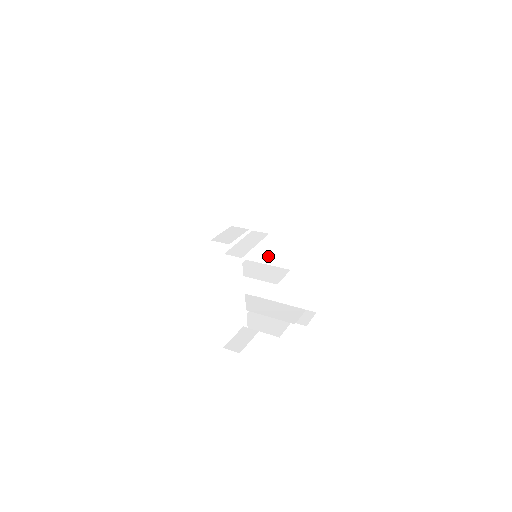
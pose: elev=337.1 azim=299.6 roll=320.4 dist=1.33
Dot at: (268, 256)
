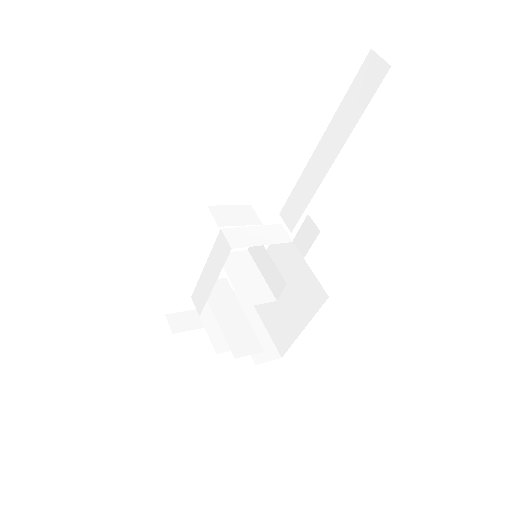
Dot at: (267, 267)
